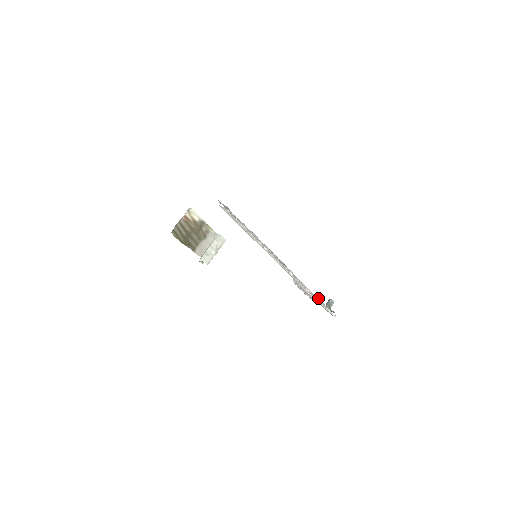
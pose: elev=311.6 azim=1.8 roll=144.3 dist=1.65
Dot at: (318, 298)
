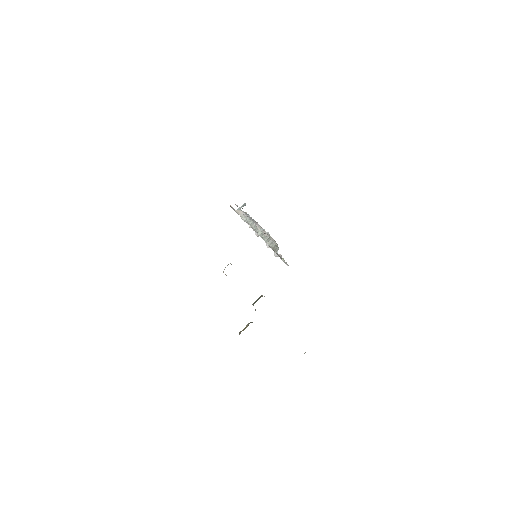
Dot at: occluded
